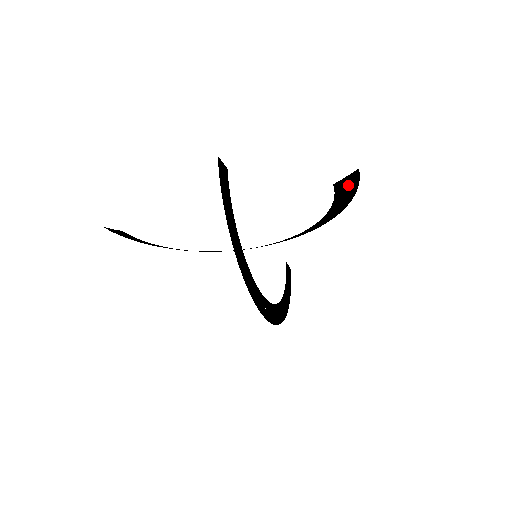
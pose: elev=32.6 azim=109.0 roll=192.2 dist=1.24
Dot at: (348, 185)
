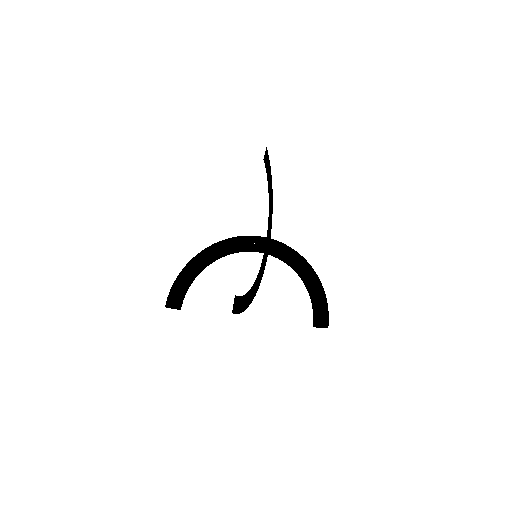
Dot at: (321, 316)
